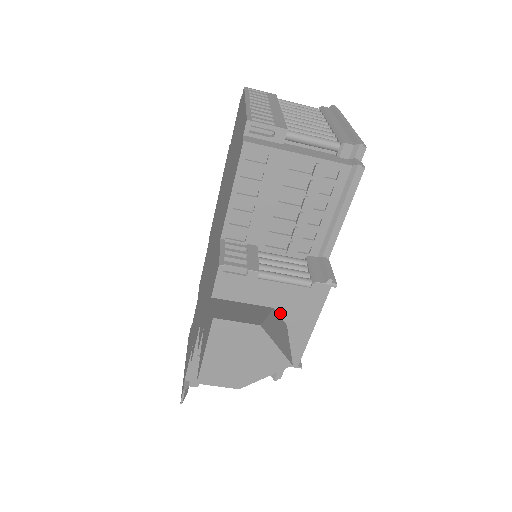
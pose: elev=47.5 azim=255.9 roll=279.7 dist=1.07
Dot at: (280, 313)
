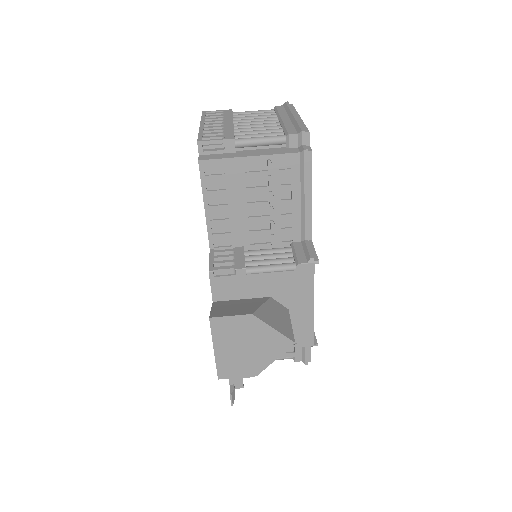
Dot at: (278, 300)
